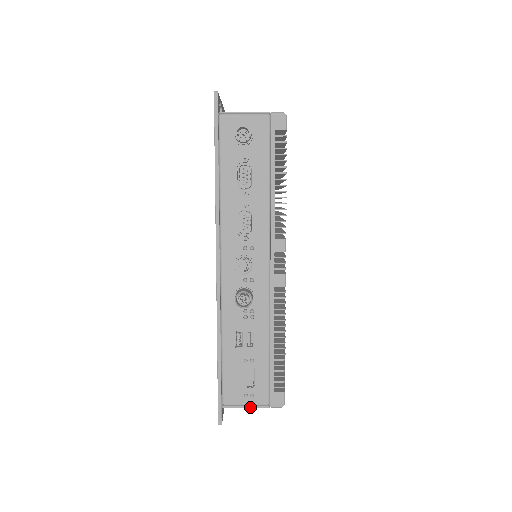
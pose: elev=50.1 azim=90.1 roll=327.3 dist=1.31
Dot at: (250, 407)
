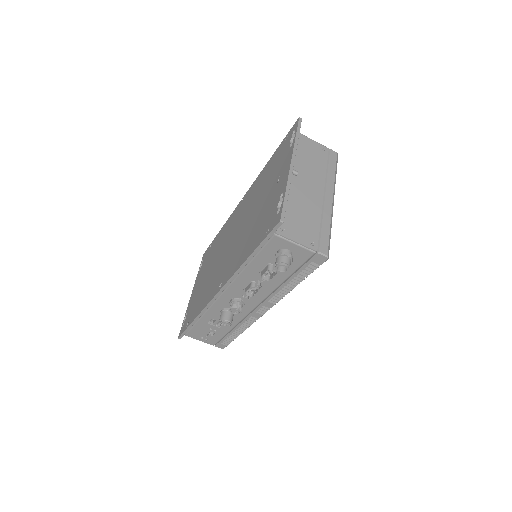
Dot at: (202, 341)
